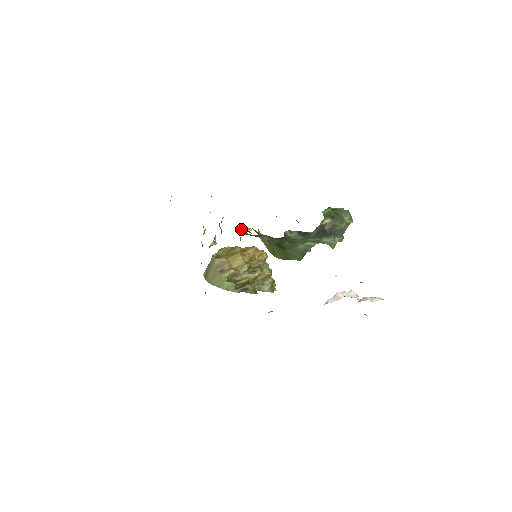
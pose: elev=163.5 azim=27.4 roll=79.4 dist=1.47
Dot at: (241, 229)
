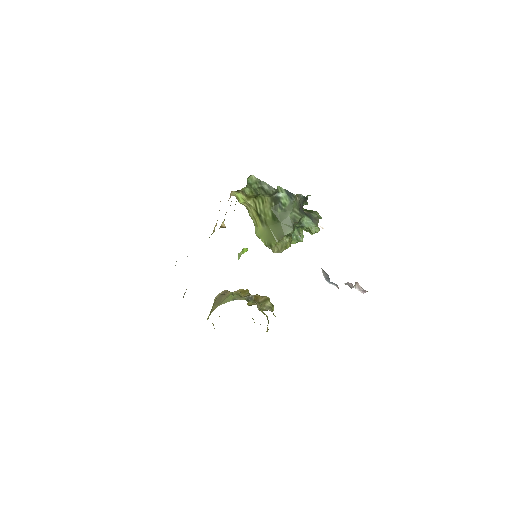
Dot at: occluded
